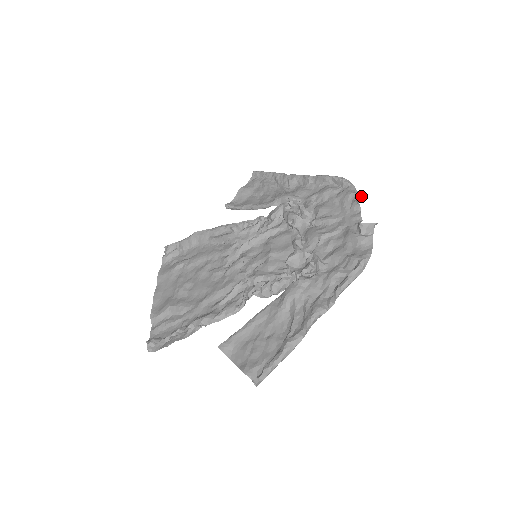
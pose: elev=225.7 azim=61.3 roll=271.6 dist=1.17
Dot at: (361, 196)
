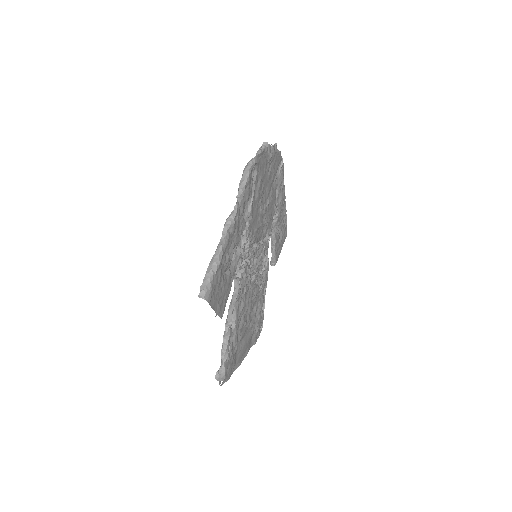
Dot at: occluded
